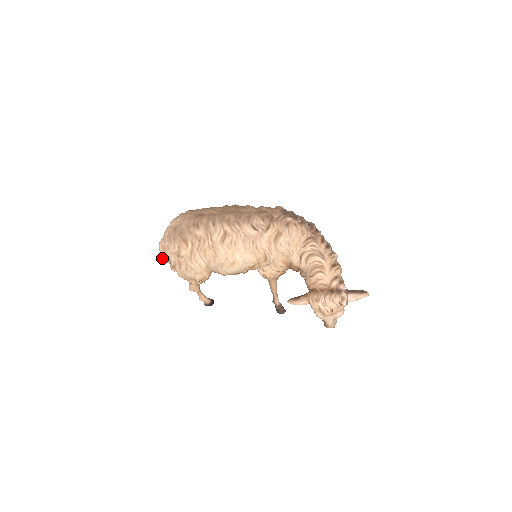
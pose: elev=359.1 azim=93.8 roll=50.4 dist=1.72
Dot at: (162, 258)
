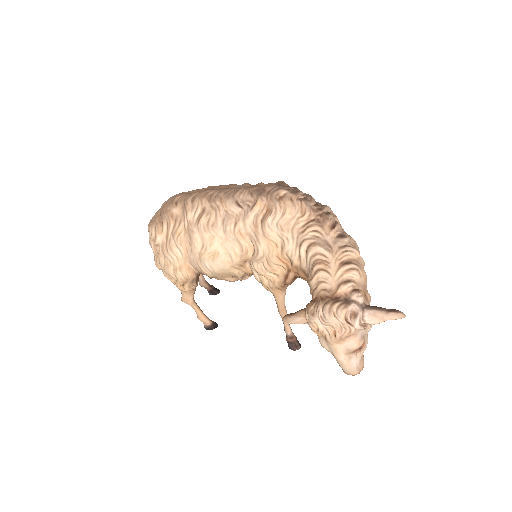
Dot at: occluded
